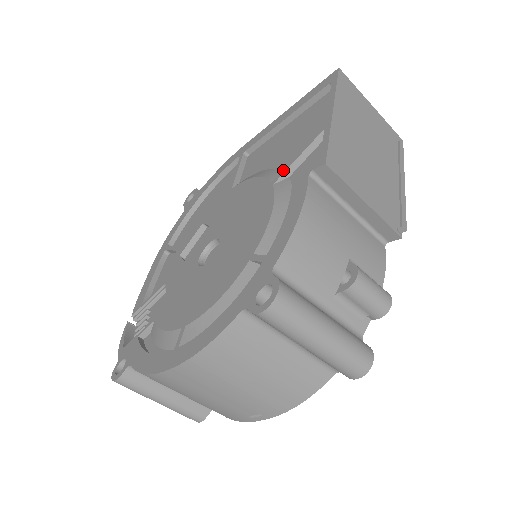
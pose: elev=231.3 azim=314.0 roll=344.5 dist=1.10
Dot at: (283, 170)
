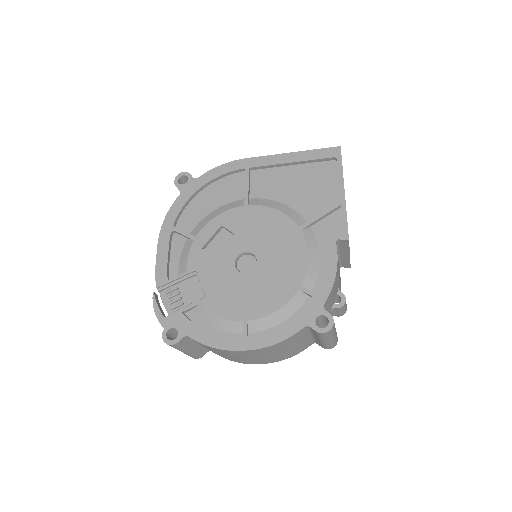
Dot at: (308, 222)
